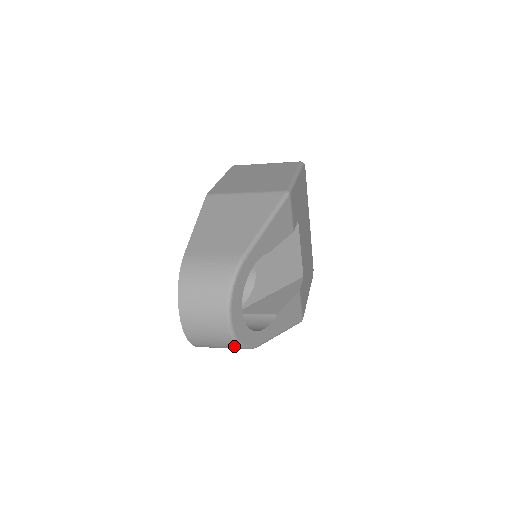
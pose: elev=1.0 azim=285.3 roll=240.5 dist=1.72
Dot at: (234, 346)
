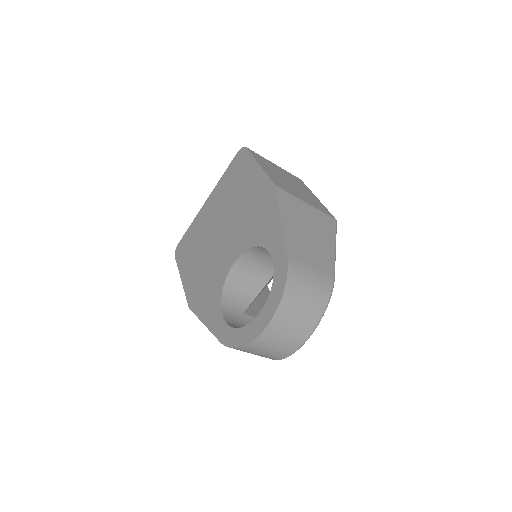
Dot at: (279, 357)
